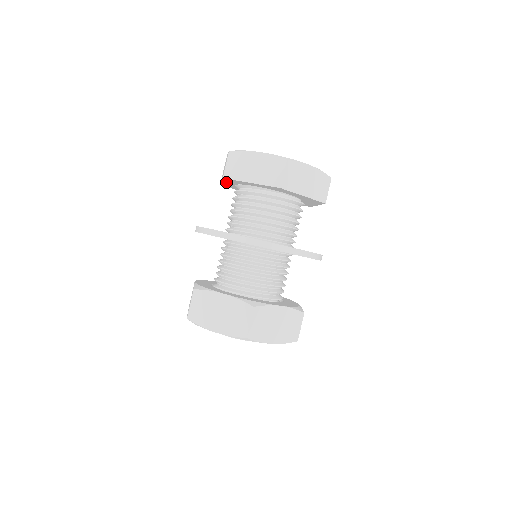
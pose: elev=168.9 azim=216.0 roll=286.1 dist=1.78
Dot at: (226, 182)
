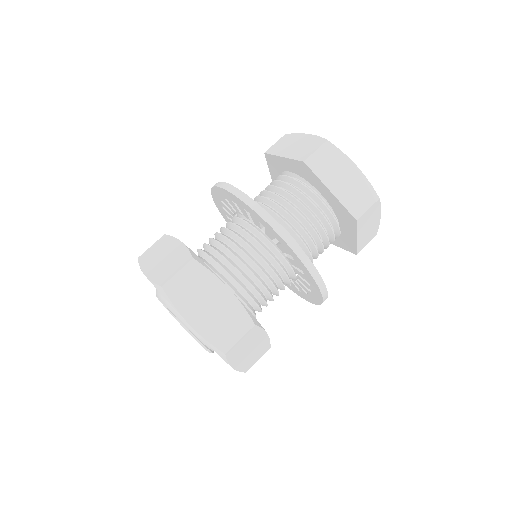
Dot at: (273, 173)
